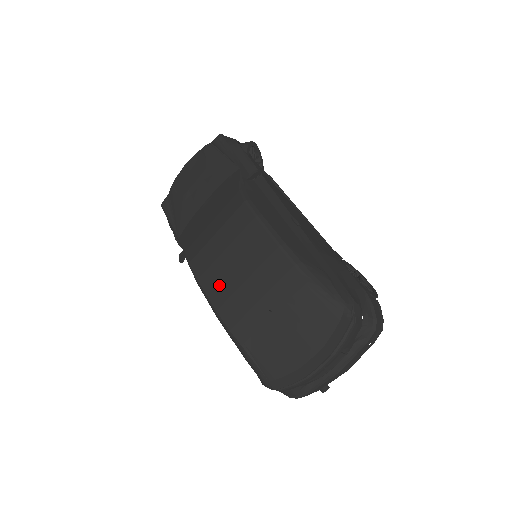
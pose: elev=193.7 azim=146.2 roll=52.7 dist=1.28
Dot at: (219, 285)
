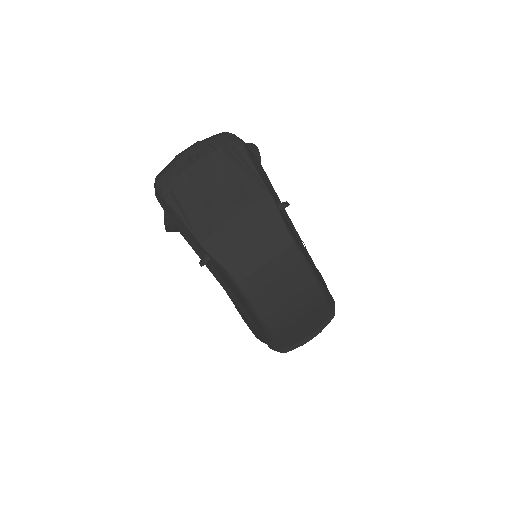
Dot at: (268, 302)
